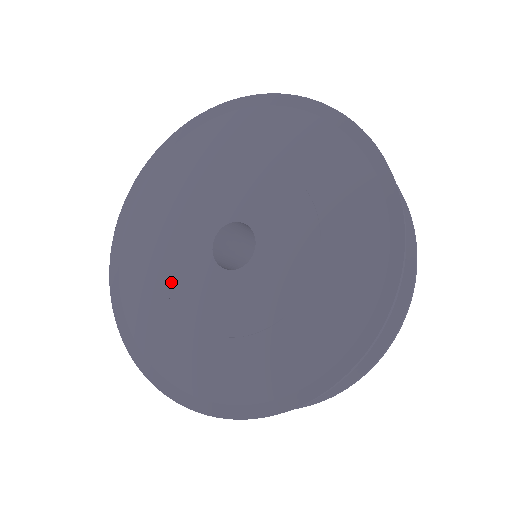
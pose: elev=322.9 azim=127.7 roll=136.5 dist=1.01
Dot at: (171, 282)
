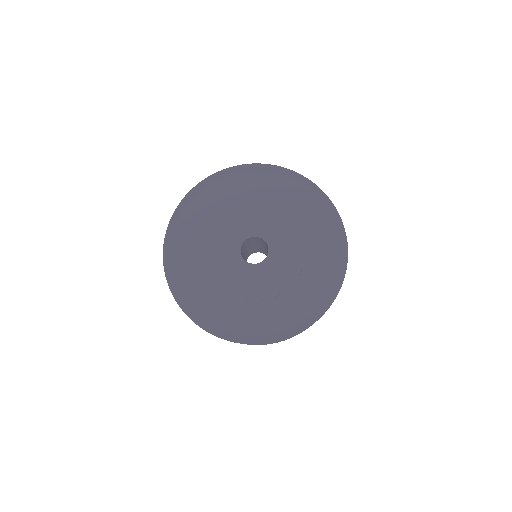
Dot at: (220, 223)
